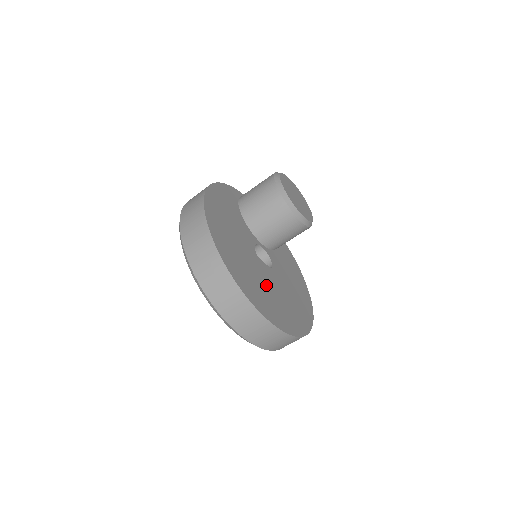
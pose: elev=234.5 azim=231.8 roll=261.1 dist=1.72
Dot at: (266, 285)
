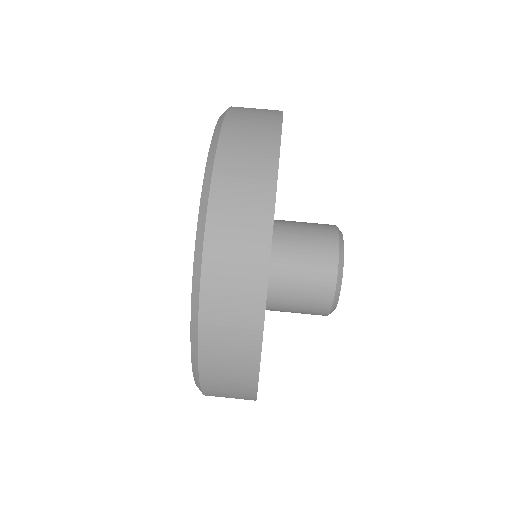
Dot at: occluded
